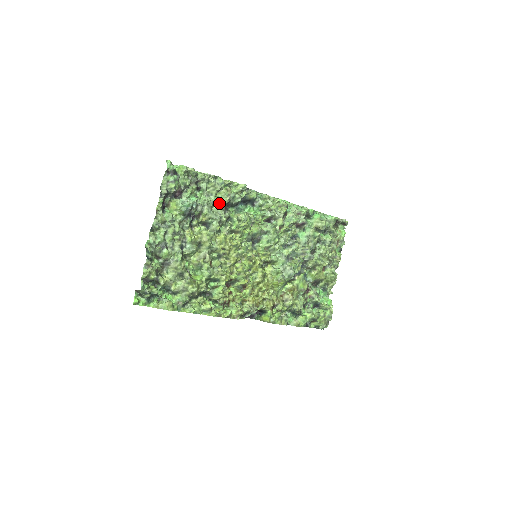
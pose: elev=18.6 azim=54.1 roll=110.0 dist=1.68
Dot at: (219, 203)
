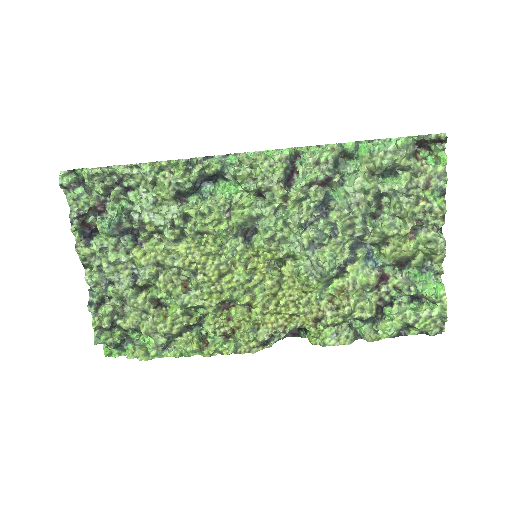
Dot at: (164, 199)
